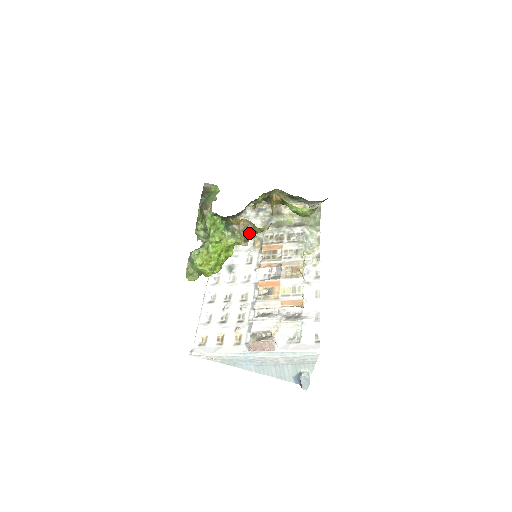
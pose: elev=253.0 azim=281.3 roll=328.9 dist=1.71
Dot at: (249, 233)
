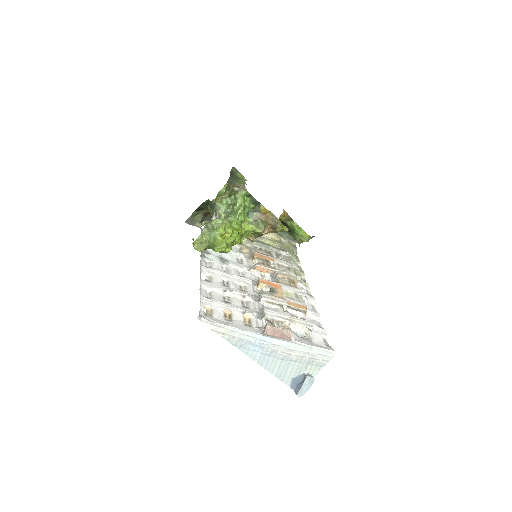
Dot at: (265, 229)
